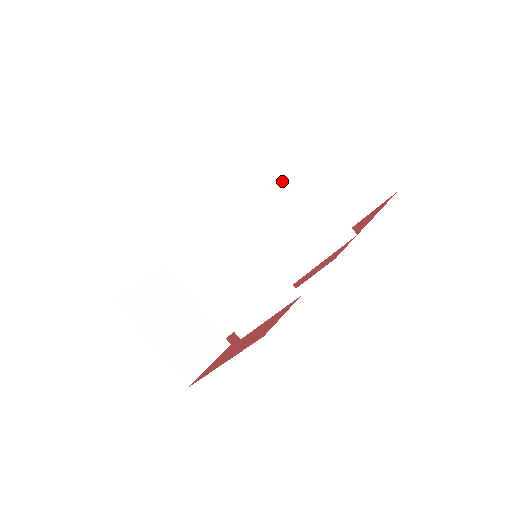
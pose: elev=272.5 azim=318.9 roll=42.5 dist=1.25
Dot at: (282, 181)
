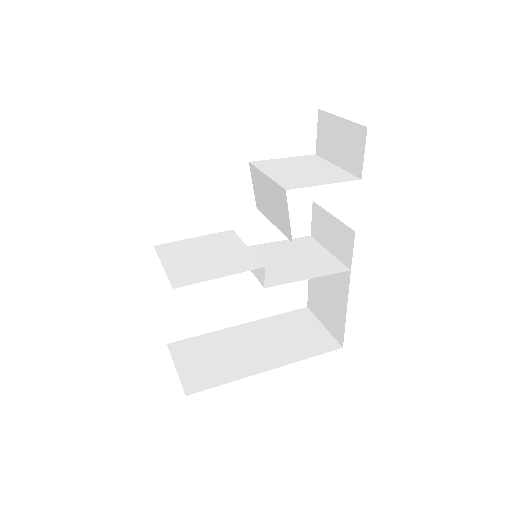
Dot at: (300, 242)
